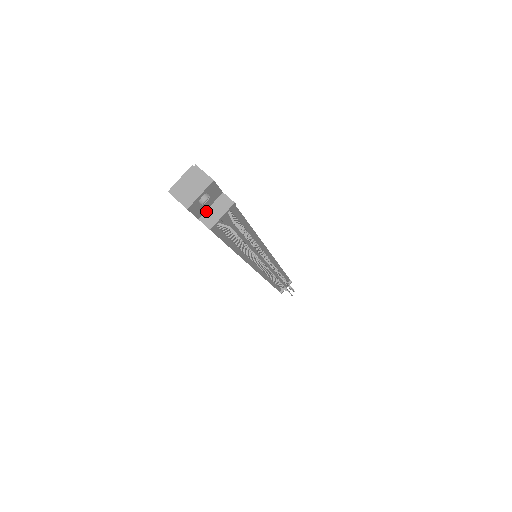
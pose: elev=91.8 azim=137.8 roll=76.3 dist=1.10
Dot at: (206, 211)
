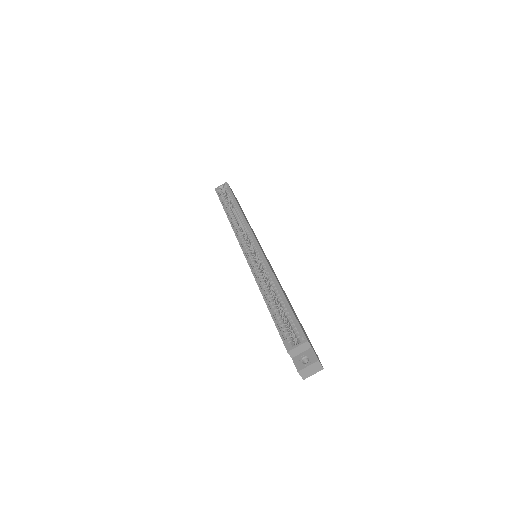
Dot at: occluded
